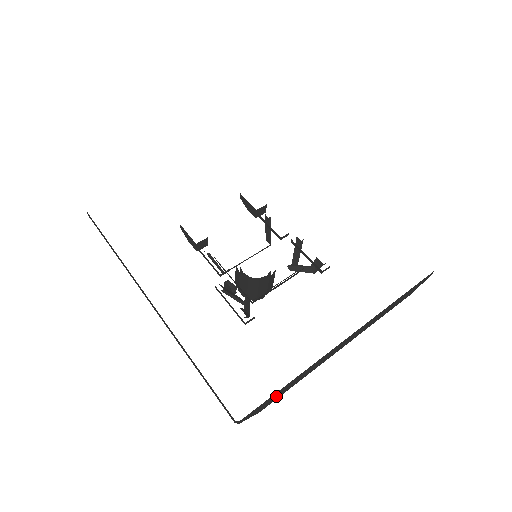
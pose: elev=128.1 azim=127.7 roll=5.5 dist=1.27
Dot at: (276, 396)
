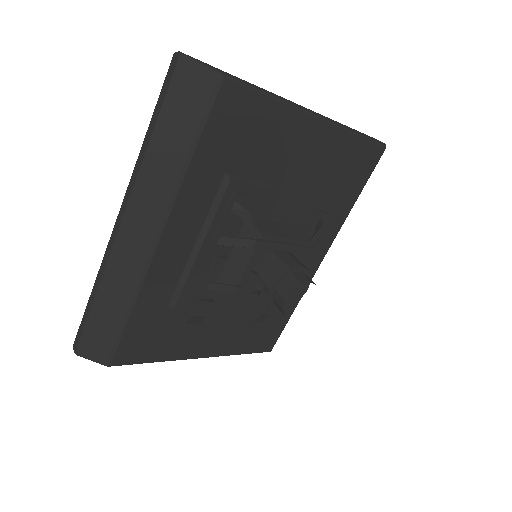
Dot at: occluded
